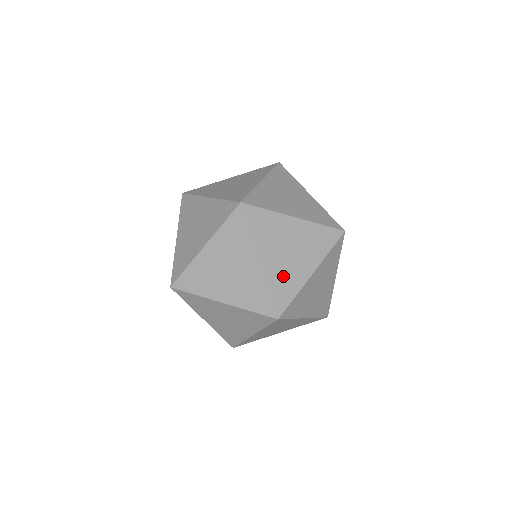
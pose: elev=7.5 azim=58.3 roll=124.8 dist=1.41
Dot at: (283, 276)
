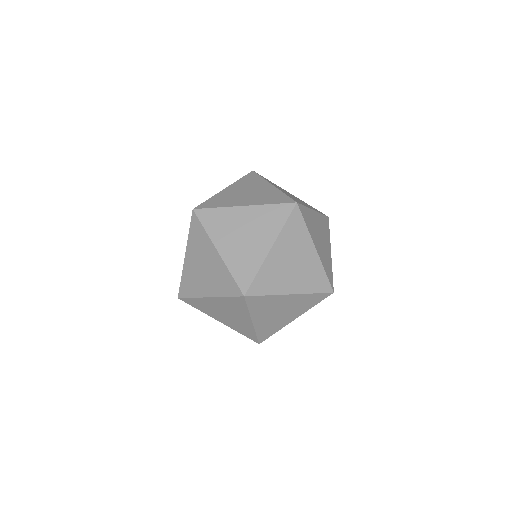
Dot at: (270, 325)
